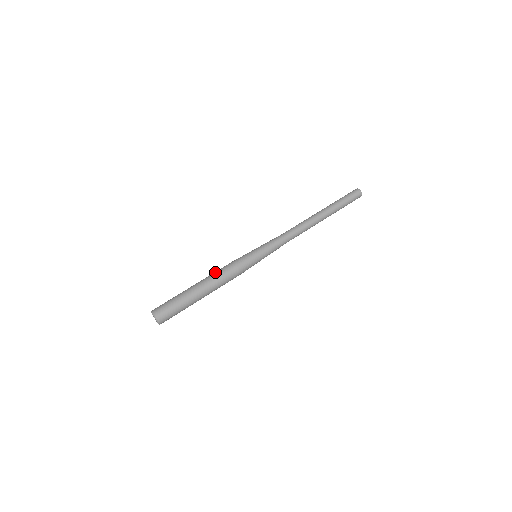
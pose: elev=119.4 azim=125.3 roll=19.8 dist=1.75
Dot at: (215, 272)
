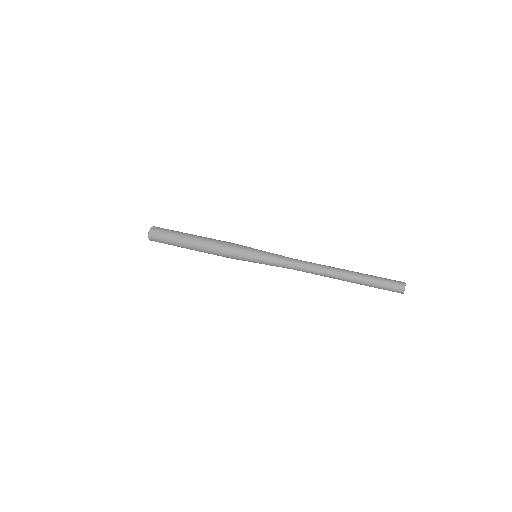
Dot at: occluded
